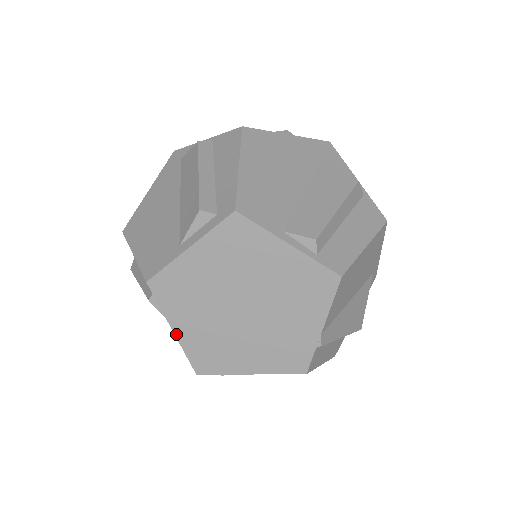
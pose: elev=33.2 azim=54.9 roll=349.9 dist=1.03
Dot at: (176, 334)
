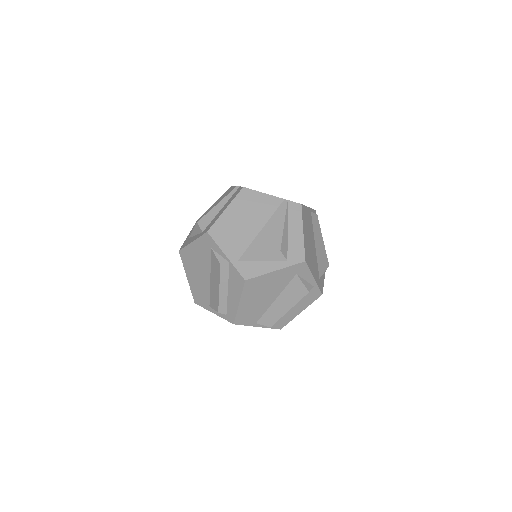
Dot at: occluded
